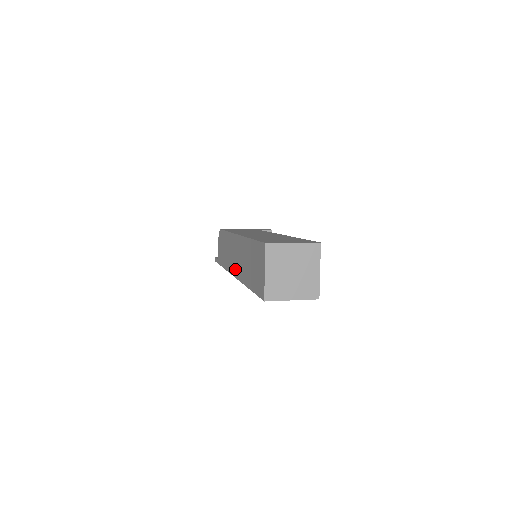
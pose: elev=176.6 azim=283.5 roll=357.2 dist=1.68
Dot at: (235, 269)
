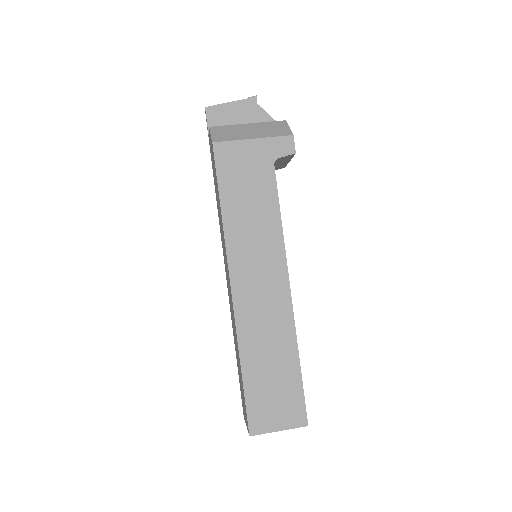
Dot at: occluded
